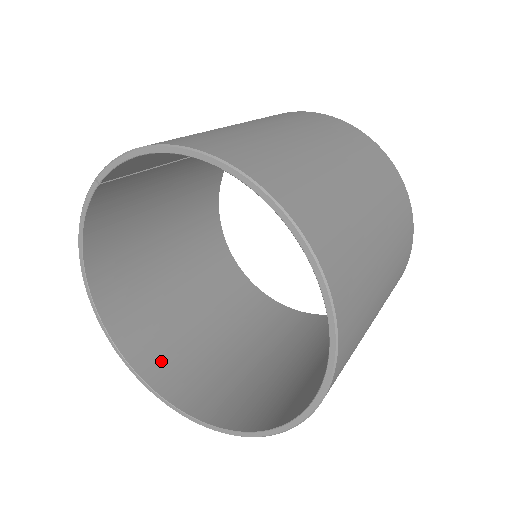
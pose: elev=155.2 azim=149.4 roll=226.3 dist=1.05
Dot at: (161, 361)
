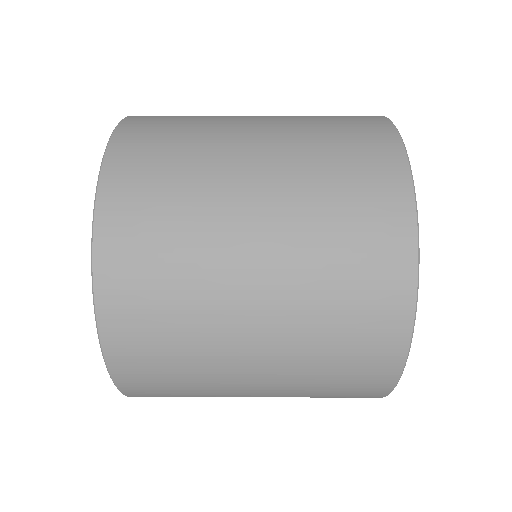
Dot at: occluded
